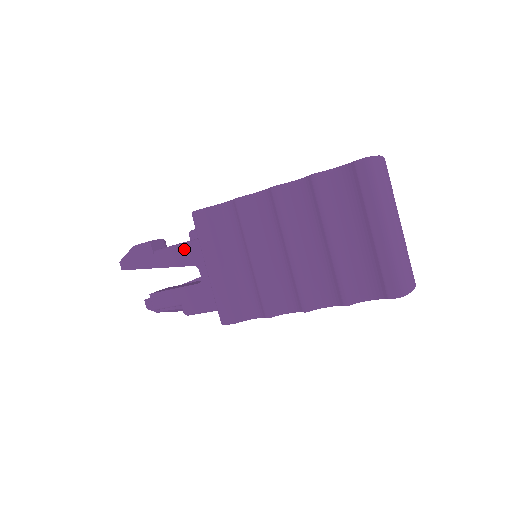
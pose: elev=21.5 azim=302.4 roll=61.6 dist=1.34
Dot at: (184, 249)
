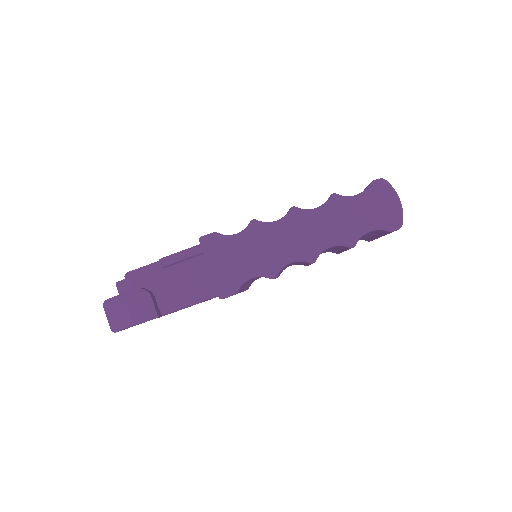
Dot at: occluded
